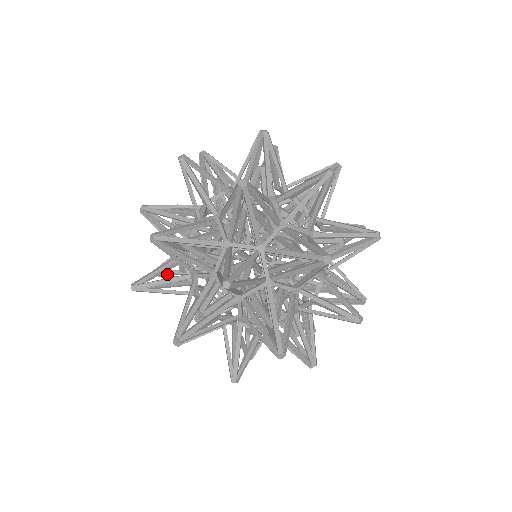
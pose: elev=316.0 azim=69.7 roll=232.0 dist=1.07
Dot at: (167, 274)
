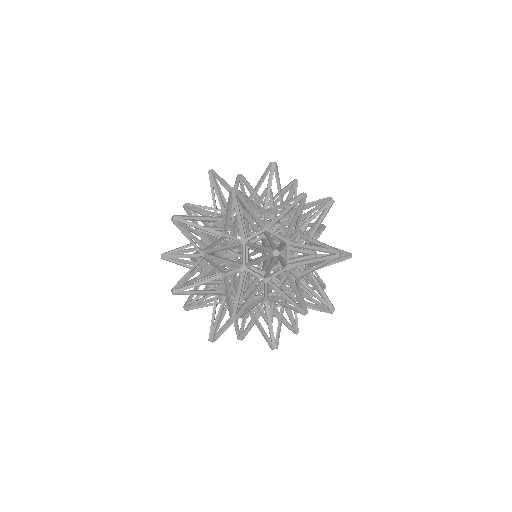
Dot at: (196, 259)
